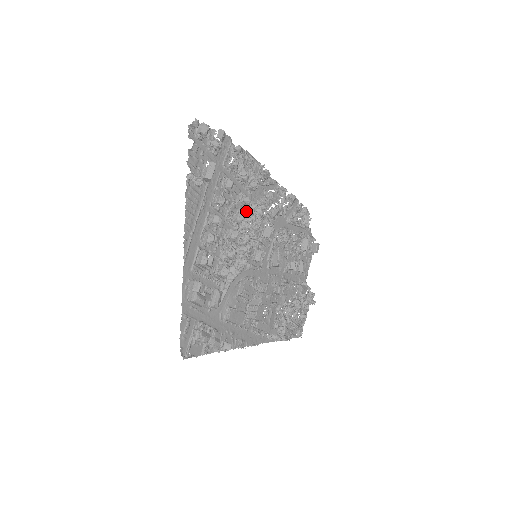
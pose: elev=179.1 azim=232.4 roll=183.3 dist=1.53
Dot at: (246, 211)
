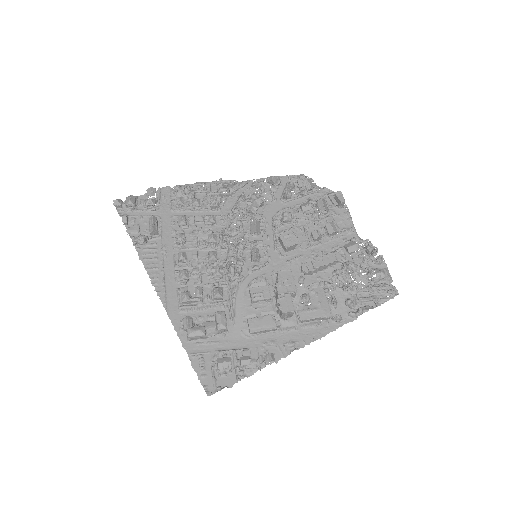
Dot at: (222, 227)
